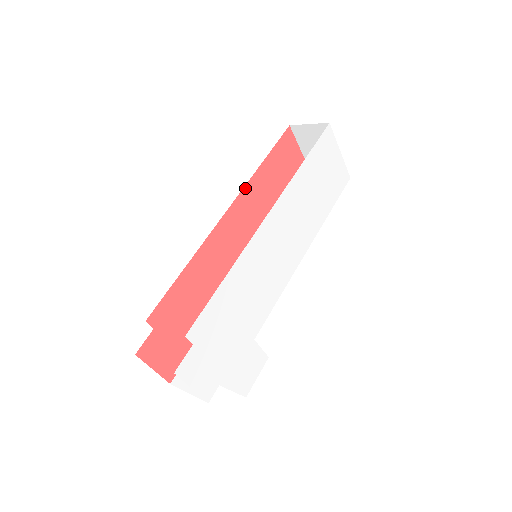
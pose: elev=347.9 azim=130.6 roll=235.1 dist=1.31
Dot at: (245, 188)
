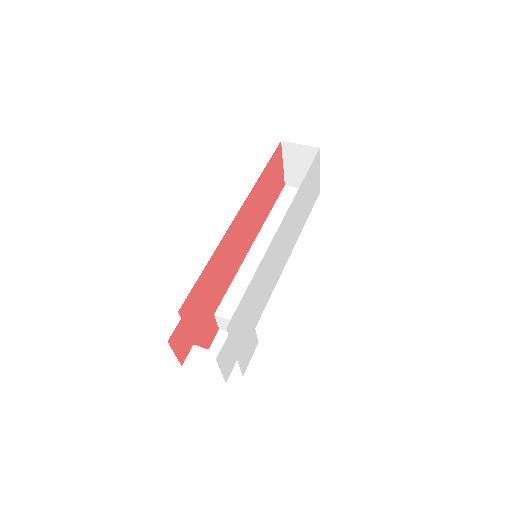
Dot at: (249, 195)
